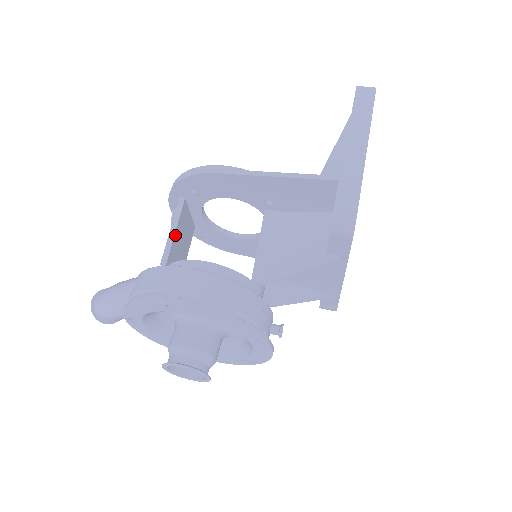
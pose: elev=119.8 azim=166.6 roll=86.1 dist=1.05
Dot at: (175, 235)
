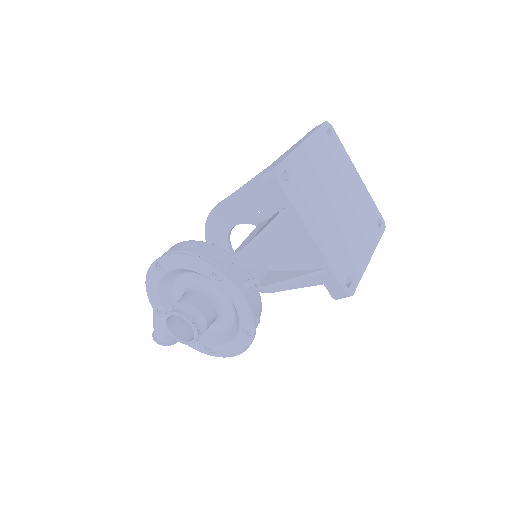
Dot at: occluded
